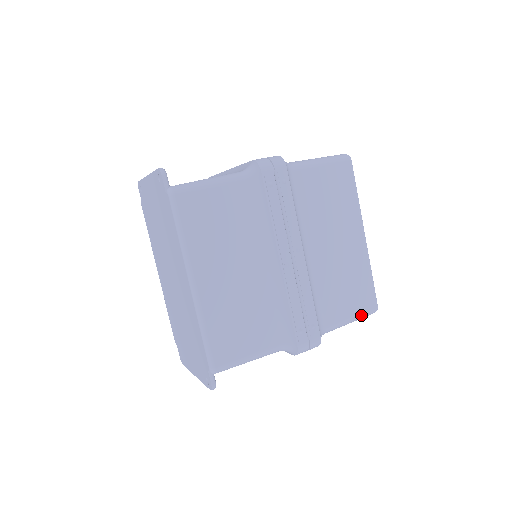
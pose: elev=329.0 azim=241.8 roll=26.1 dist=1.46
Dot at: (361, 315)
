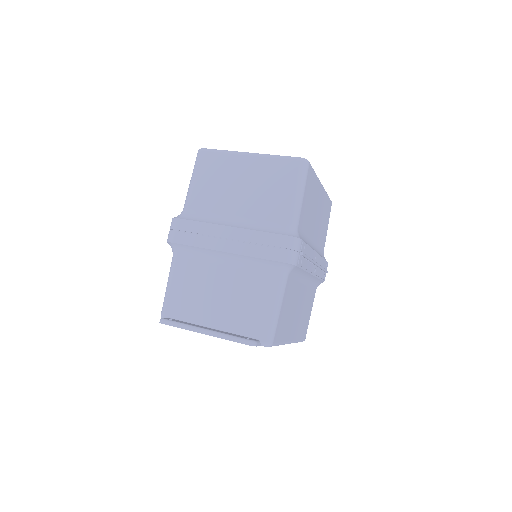
Dot at: occluded
